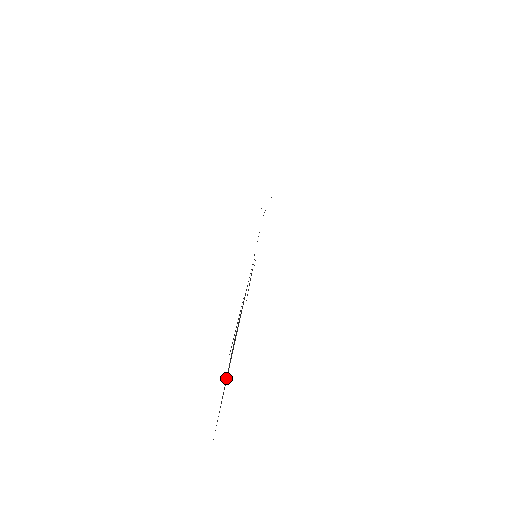
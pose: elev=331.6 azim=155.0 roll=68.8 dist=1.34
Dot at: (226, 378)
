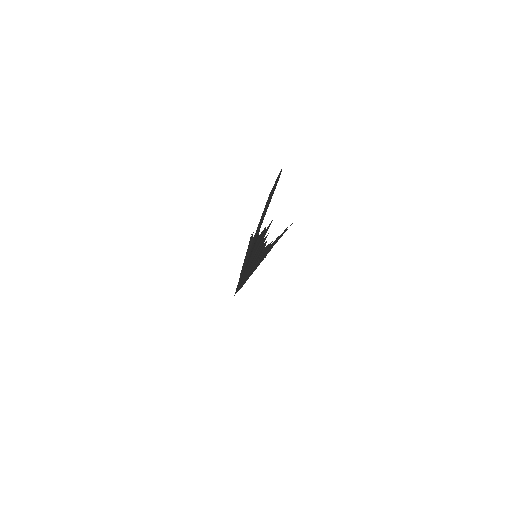
Dot at: occluded
